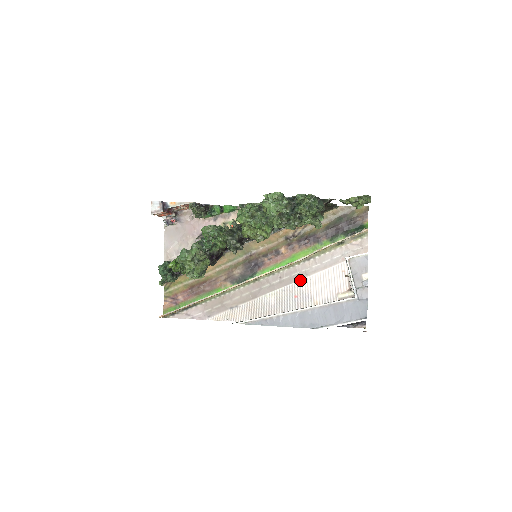
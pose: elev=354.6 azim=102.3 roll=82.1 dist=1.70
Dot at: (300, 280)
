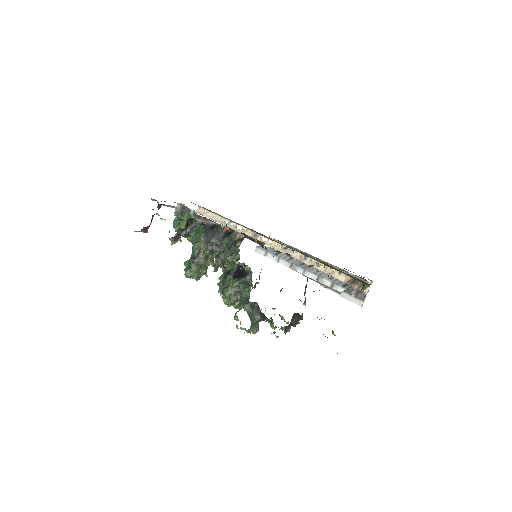
Dot at: occluded
